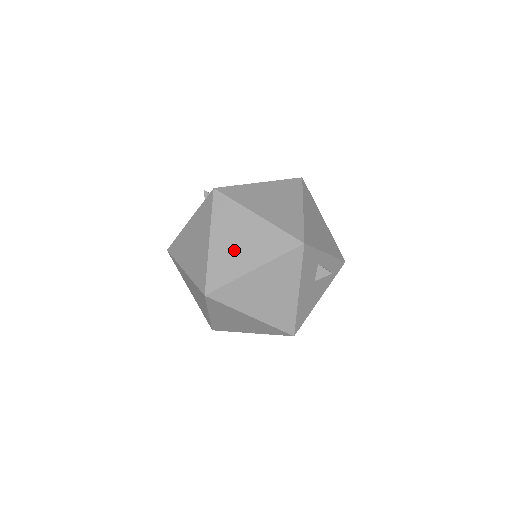
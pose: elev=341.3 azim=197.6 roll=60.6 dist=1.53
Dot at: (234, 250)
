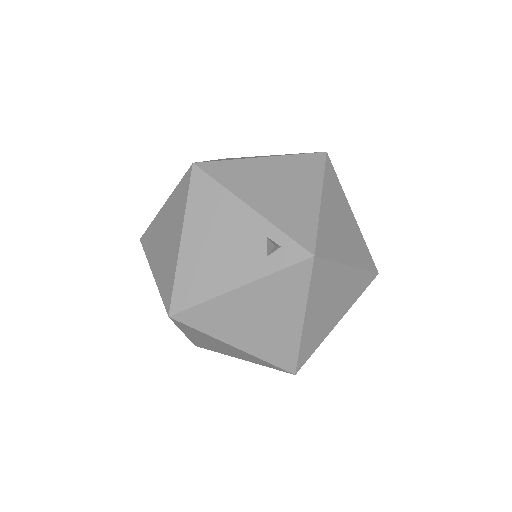
Dot at: (326, 315)
